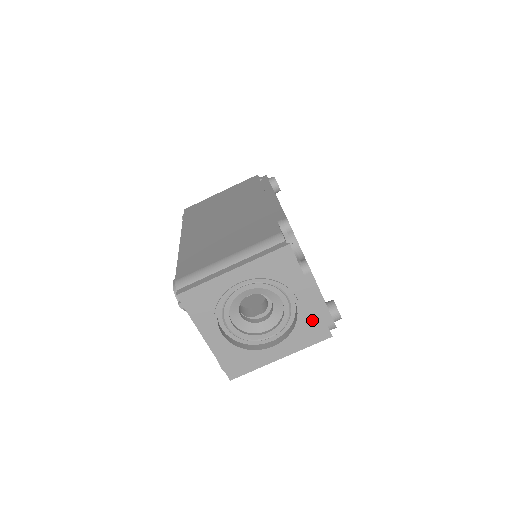
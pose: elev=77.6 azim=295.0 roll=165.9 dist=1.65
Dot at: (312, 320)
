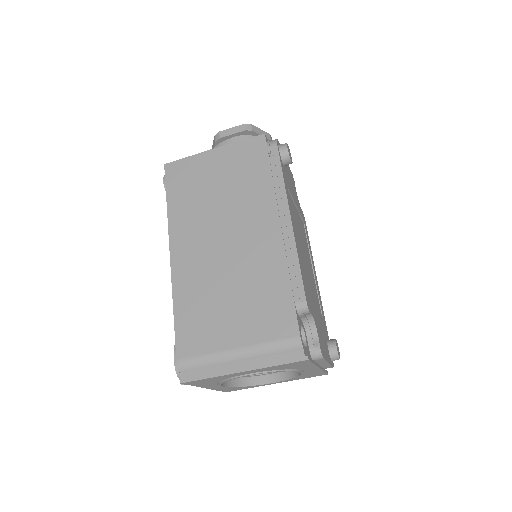
Dot at: (313, 373)
